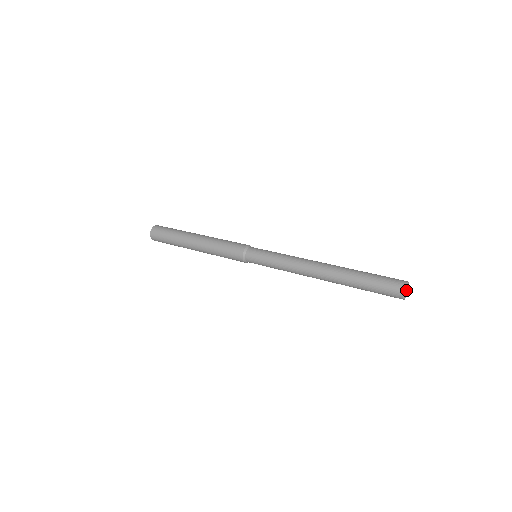
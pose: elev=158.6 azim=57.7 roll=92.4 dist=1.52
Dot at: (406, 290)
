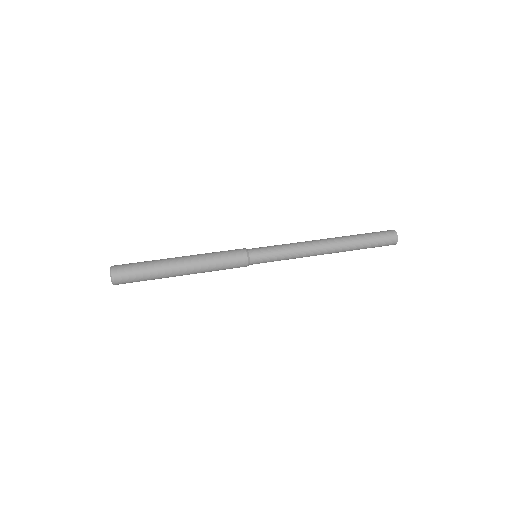
Dot at: (397, 235)
